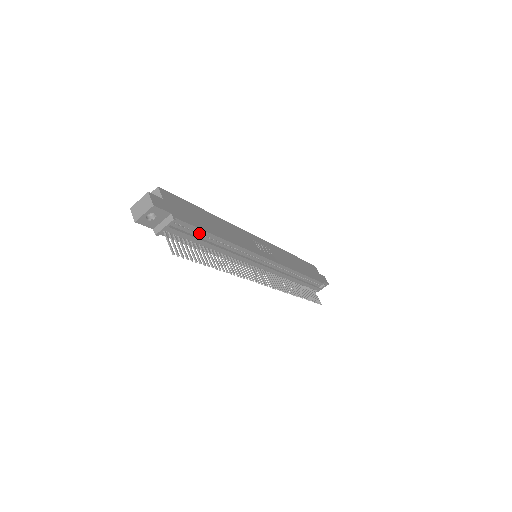
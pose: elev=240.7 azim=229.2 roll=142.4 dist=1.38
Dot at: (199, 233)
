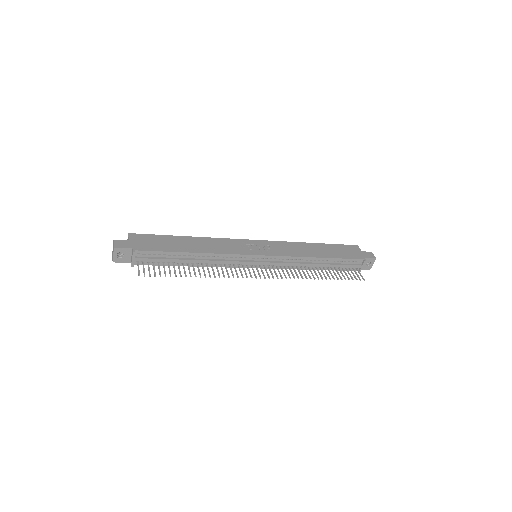
Dot at: (167, 255)
